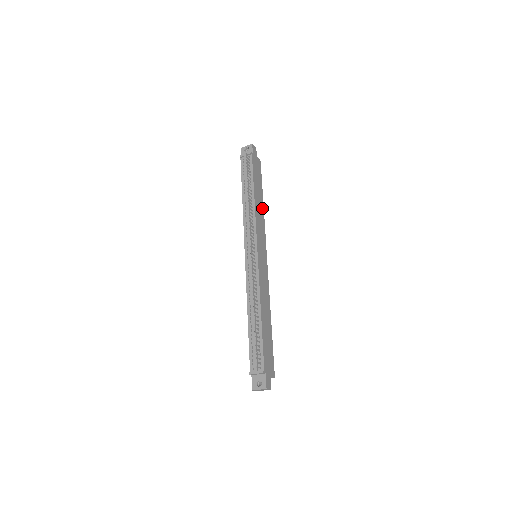
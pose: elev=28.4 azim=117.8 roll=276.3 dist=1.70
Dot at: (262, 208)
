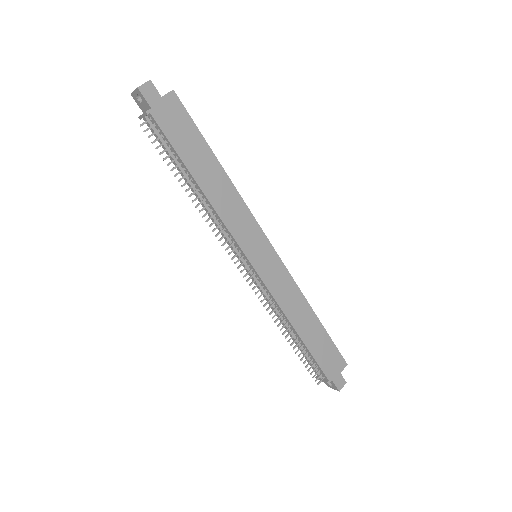
Dot at: (225, 180)
